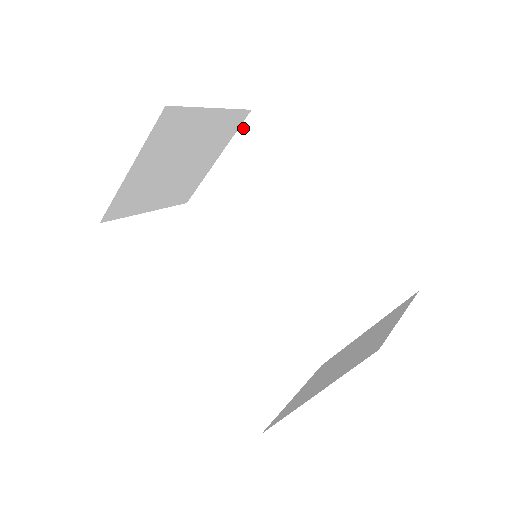
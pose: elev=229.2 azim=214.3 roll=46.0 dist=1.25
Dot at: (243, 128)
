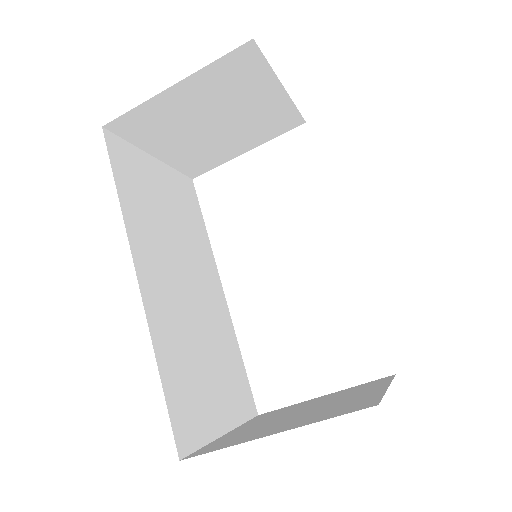
Dot at: occluded
